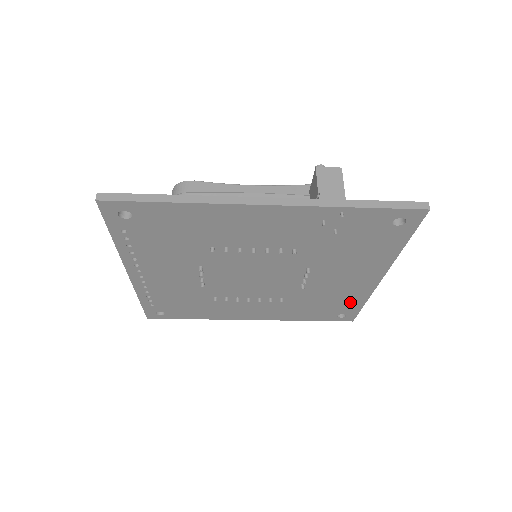
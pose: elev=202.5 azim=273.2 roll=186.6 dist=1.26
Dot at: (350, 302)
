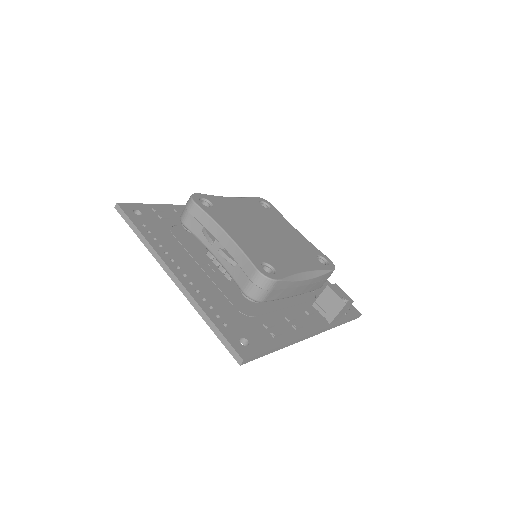
Dot at: occluded
